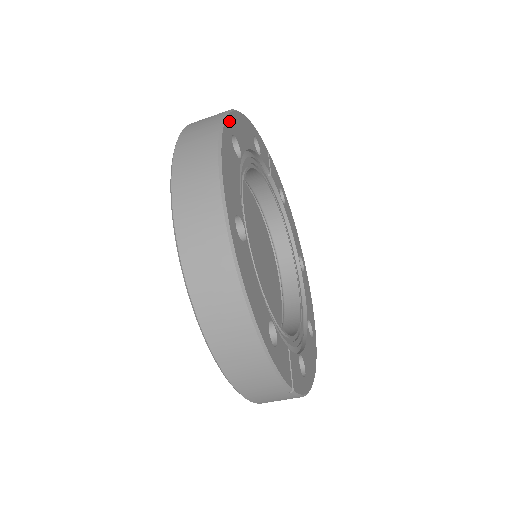
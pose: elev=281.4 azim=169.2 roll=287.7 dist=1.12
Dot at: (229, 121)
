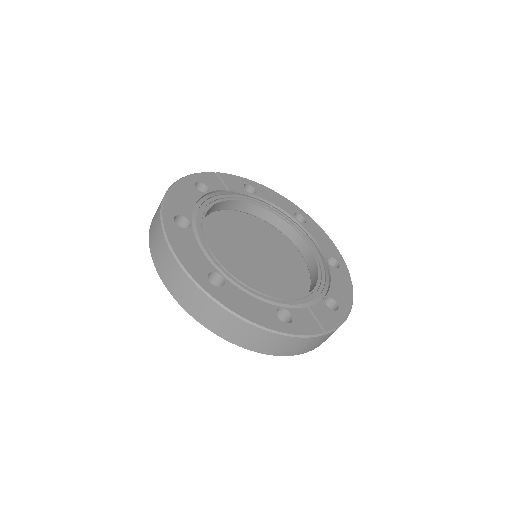
Dot at: (166, 212)
